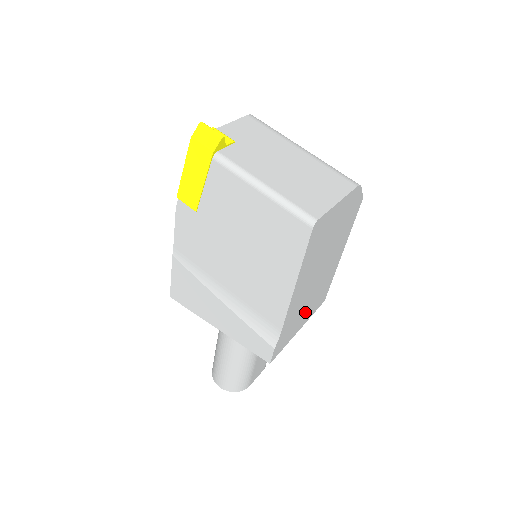
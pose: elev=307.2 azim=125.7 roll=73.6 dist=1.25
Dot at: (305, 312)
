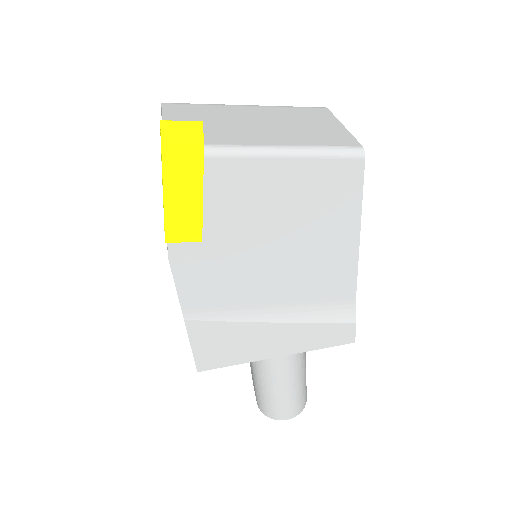
Dot at: occluded
